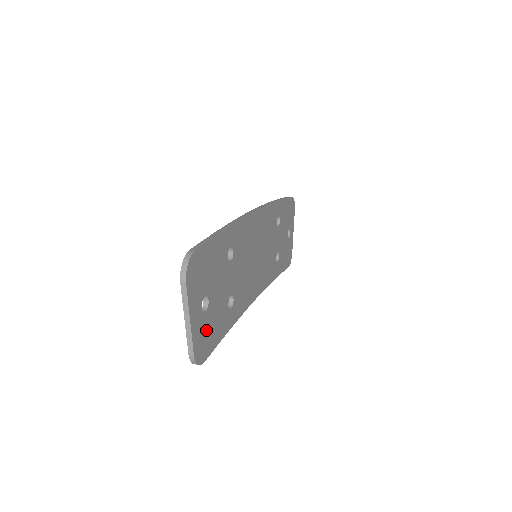
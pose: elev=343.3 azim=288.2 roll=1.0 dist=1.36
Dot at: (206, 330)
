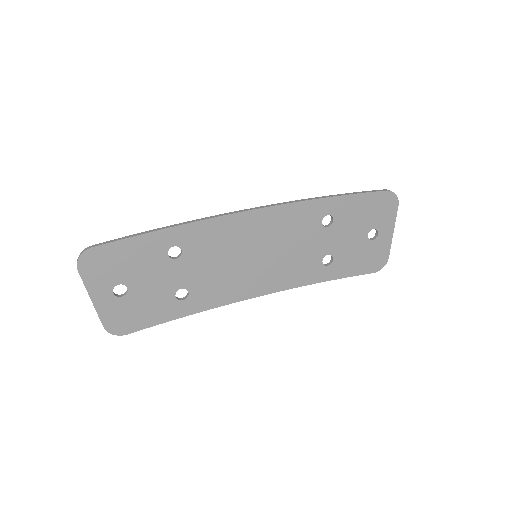
Dot at: (126, 311)
